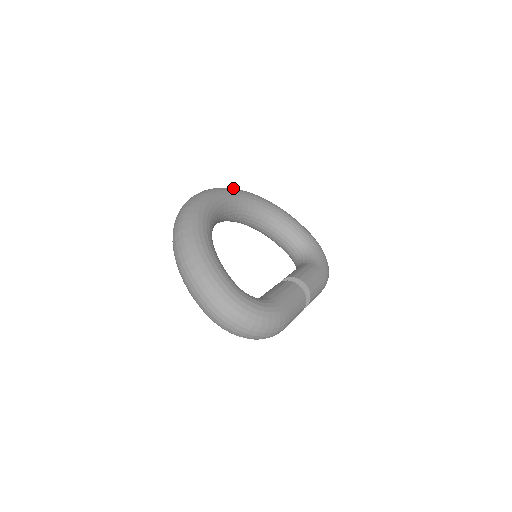
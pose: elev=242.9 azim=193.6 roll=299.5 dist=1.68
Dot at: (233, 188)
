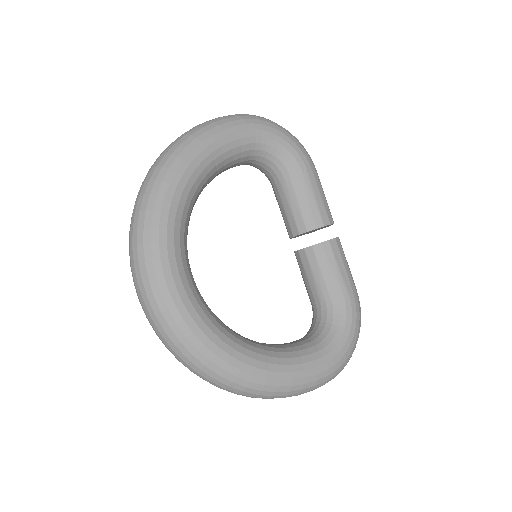
Dot at: (146, 229)
